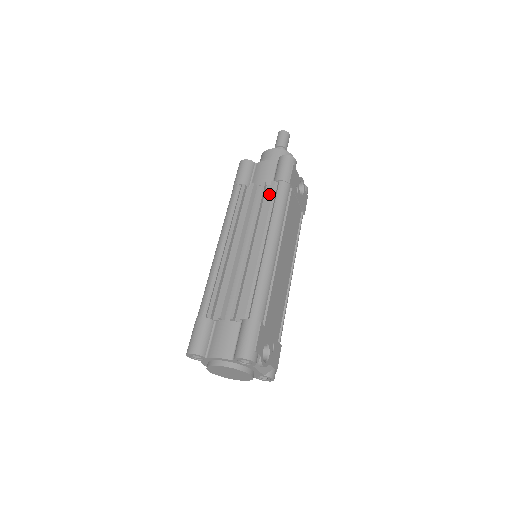
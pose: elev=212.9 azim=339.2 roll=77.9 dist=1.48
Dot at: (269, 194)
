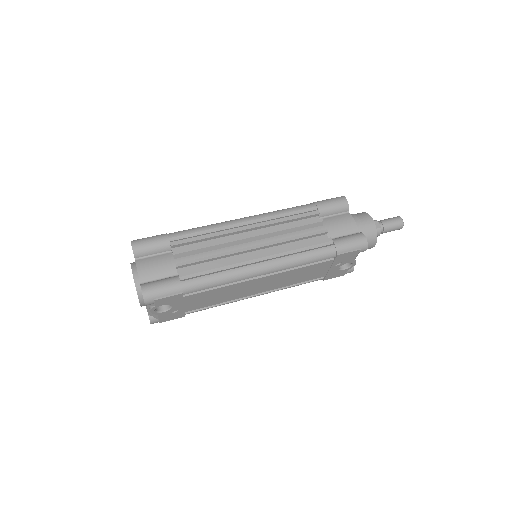
Dot at: (316, 241)
